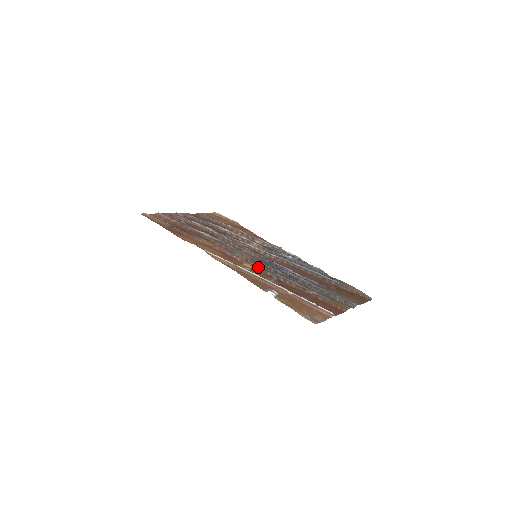
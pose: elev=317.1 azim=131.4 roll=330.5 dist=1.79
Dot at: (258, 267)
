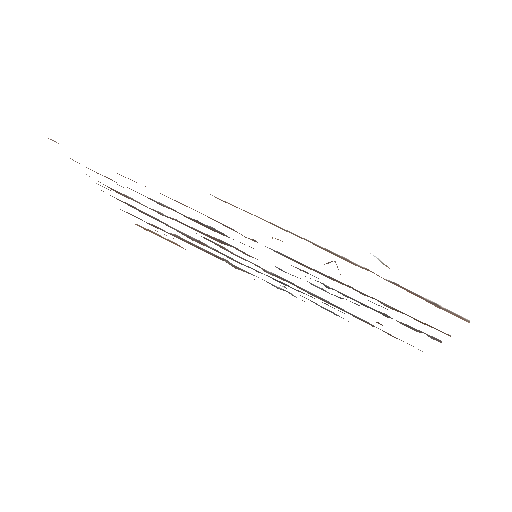
Dot at: (284, 255)
